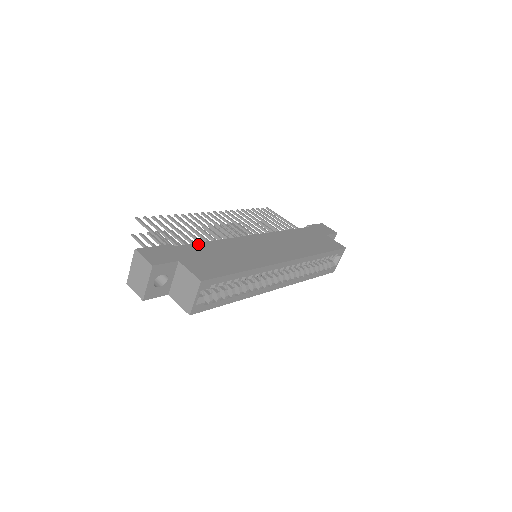
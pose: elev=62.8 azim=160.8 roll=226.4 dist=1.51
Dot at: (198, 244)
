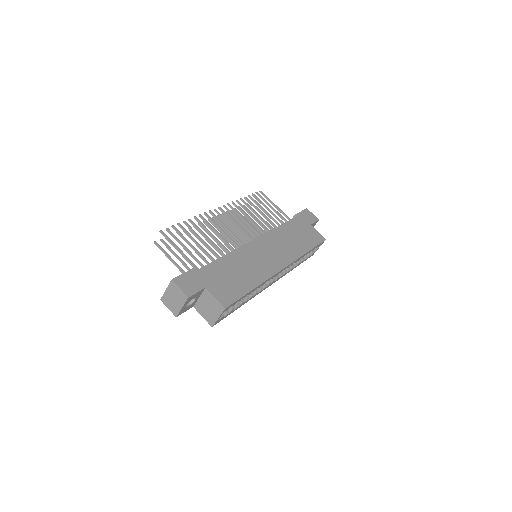
Dot at: (216, 262)
